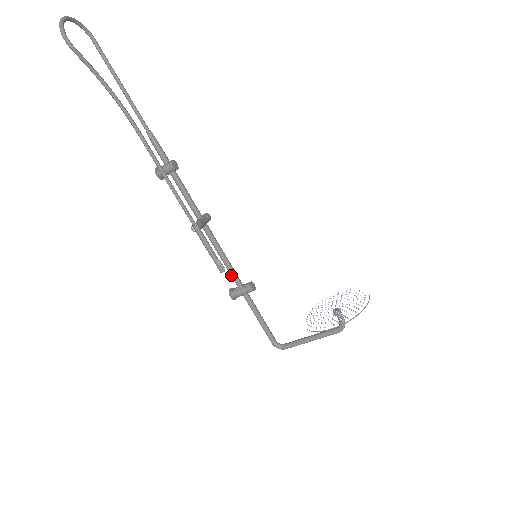
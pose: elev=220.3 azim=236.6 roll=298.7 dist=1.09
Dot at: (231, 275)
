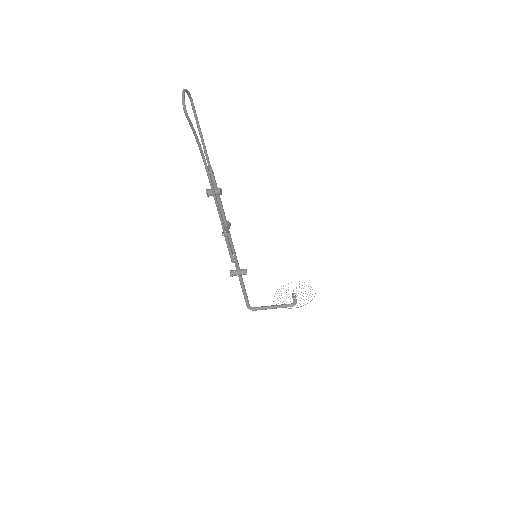
Dot at: (235, 263)
